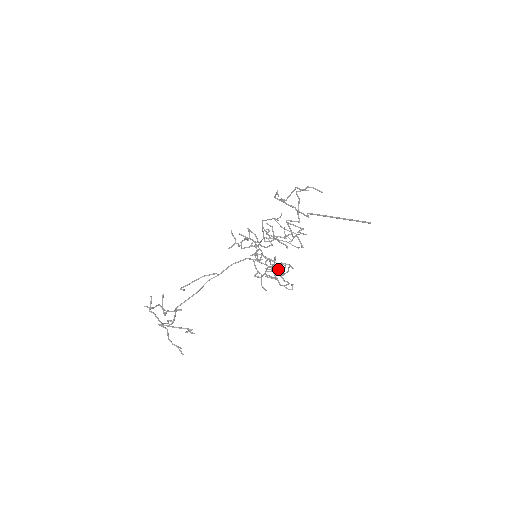
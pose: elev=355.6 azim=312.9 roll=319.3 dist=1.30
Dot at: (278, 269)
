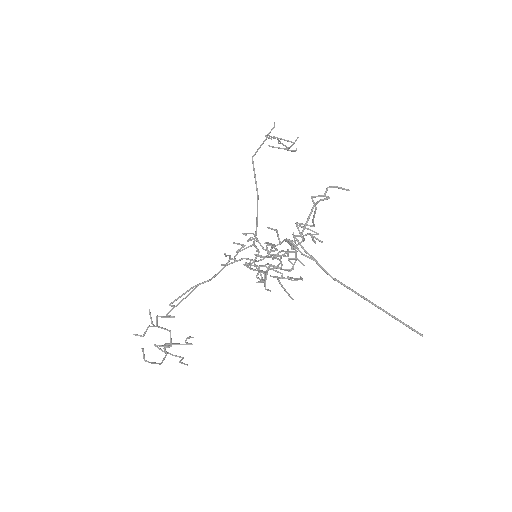
Dot at: (285, 270)
